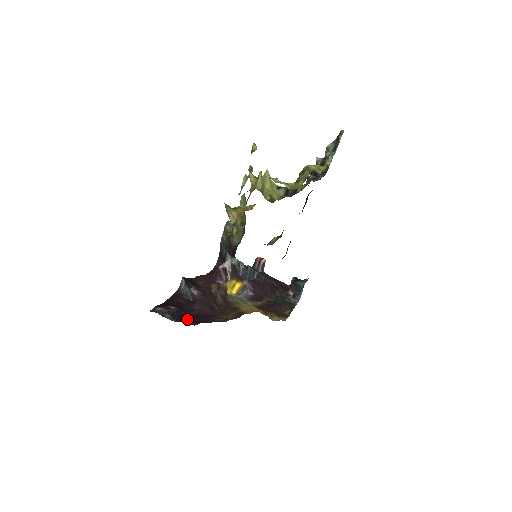
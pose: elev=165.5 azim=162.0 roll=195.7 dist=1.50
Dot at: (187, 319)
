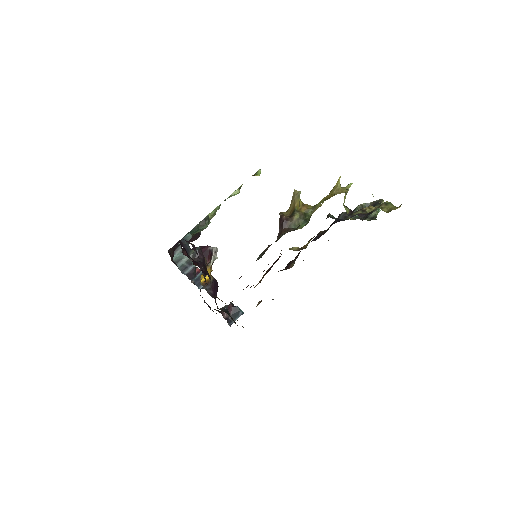
Dot at: occluded
